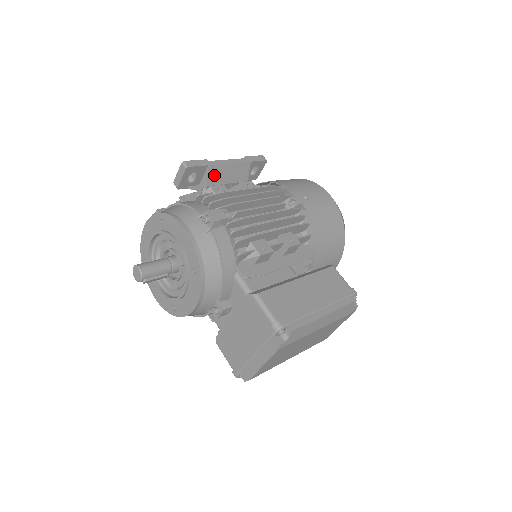
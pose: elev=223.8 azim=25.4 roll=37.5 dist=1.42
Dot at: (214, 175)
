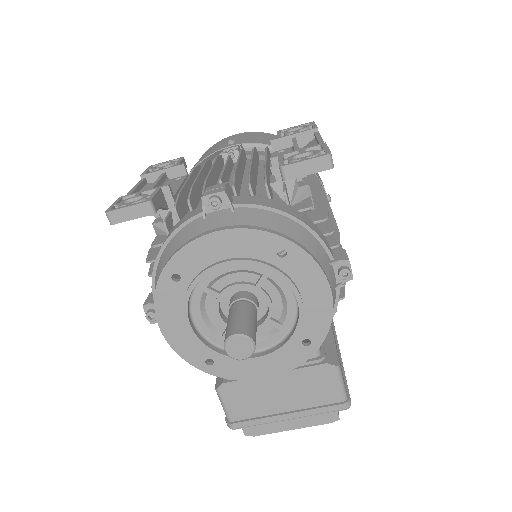
Dot at: occluded
